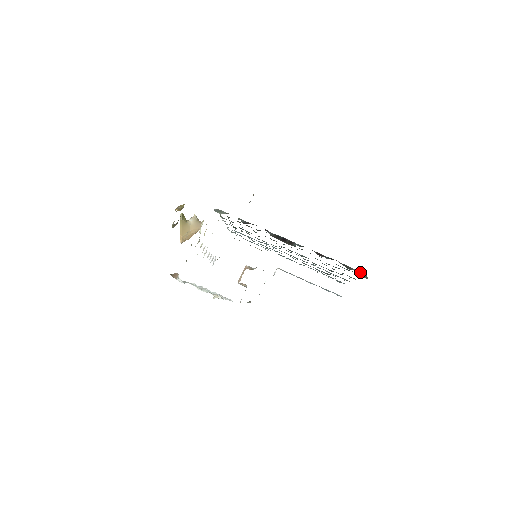
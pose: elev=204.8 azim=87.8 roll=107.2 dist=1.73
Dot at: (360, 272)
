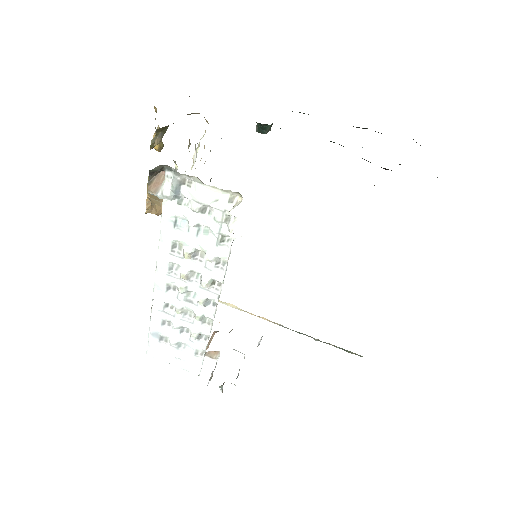
Dot at: occluded
